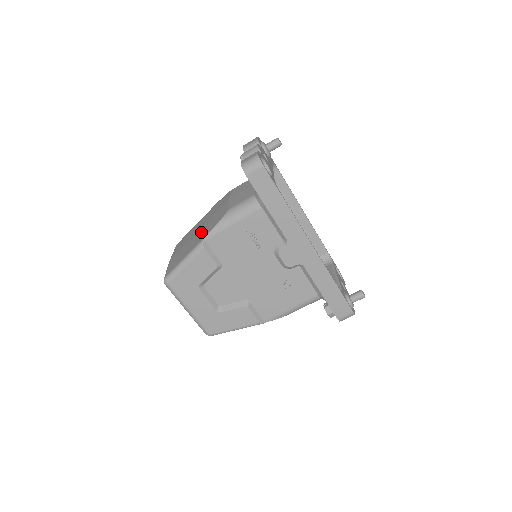
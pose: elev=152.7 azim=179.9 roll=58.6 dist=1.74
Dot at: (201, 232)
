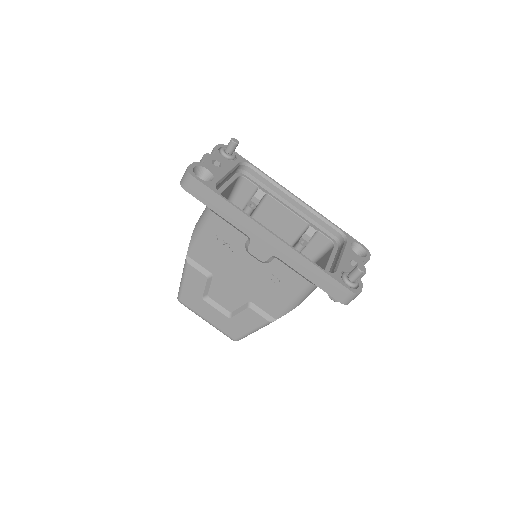
Dot at: occluded
